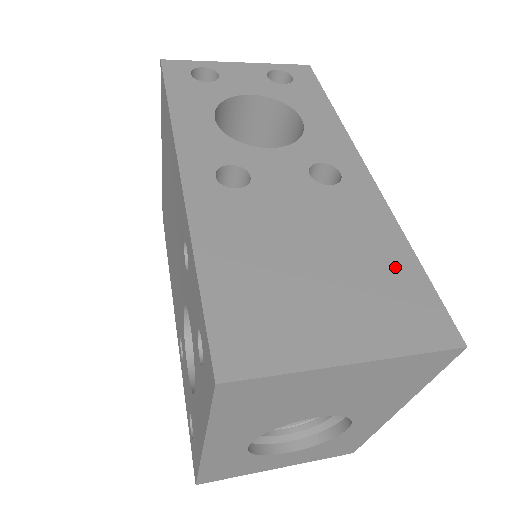
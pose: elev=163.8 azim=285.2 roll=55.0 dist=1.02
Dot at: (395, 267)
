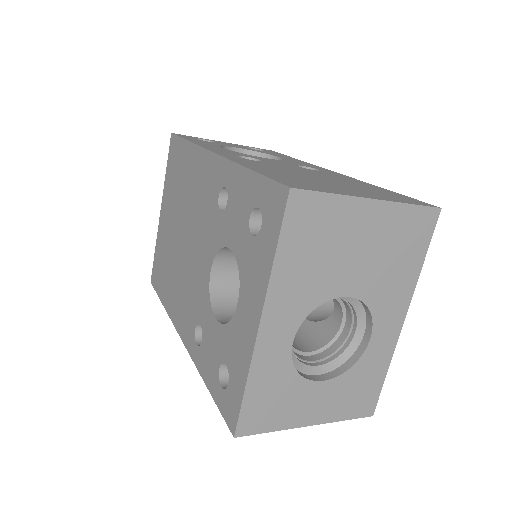
Dot at: (377, 189)
